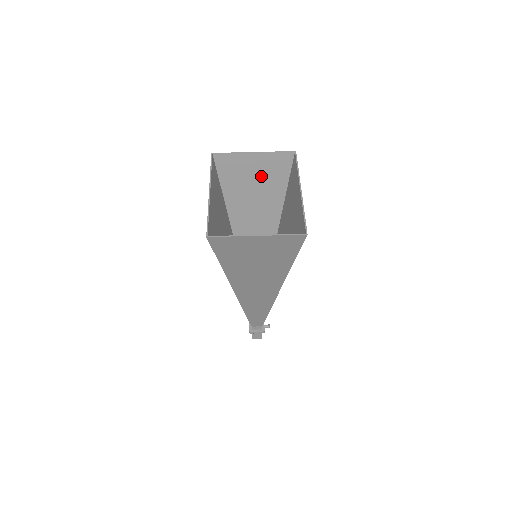
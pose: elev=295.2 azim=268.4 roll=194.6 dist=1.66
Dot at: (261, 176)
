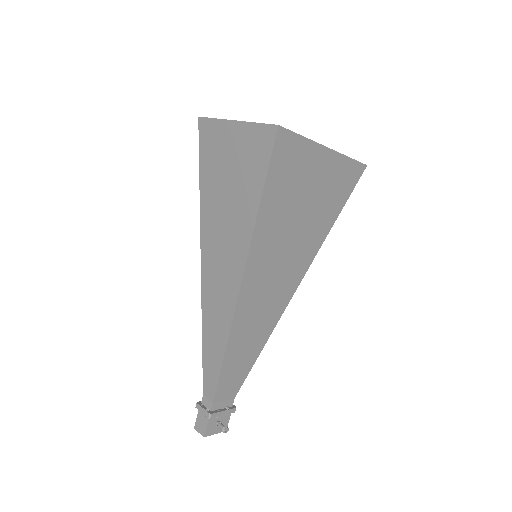
Dot at: occluded
